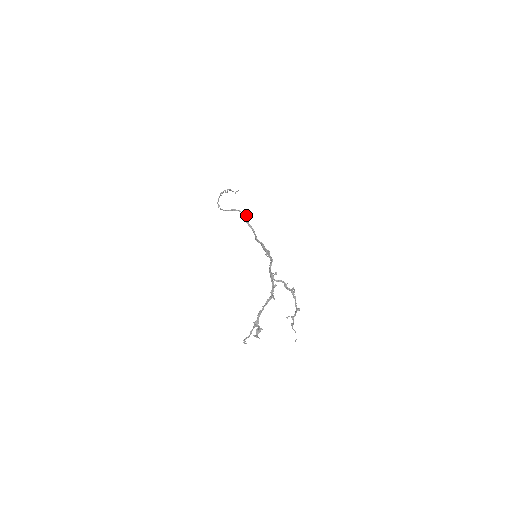
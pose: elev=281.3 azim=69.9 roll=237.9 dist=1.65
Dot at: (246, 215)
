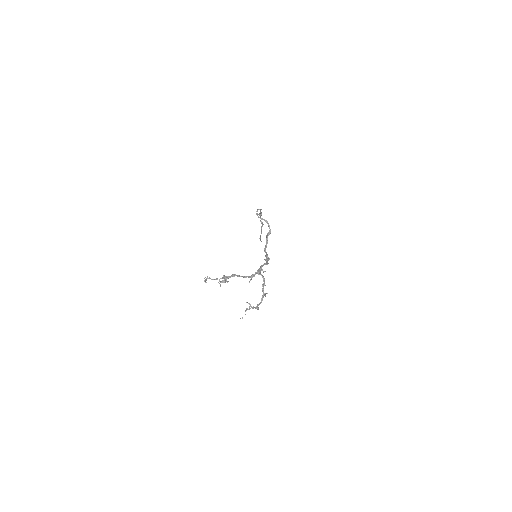
Dot at: occluded
